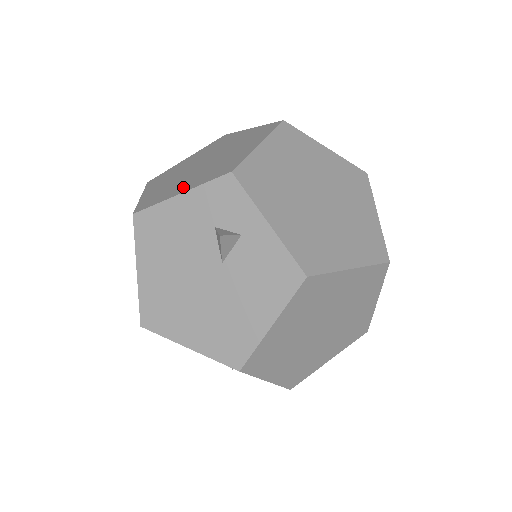
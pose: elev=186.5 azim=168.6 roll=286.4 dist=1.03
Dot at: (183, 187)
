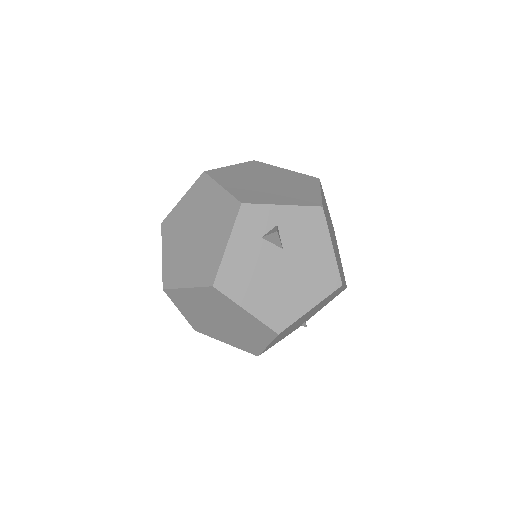
Dot at: (219, 243)
